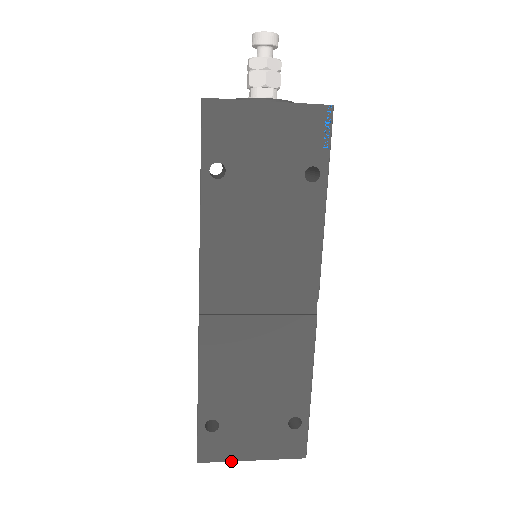
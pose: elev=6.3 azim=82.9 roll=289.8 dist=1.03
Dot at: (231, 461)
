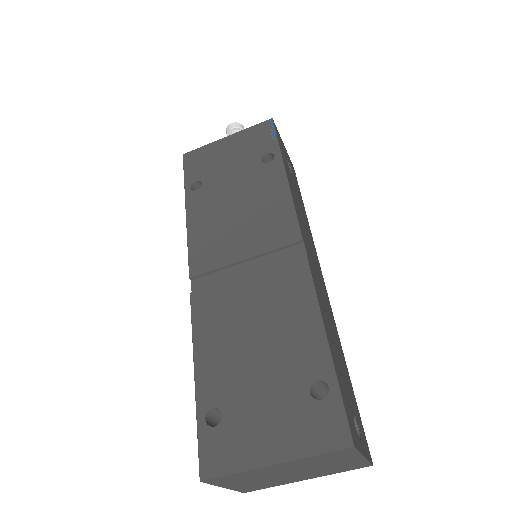
Dot at: (244, 471)
